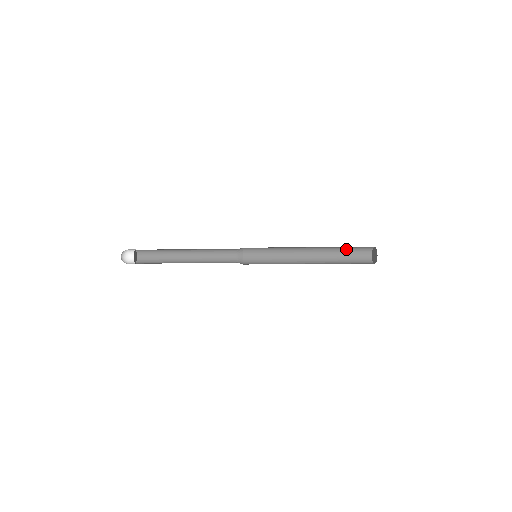
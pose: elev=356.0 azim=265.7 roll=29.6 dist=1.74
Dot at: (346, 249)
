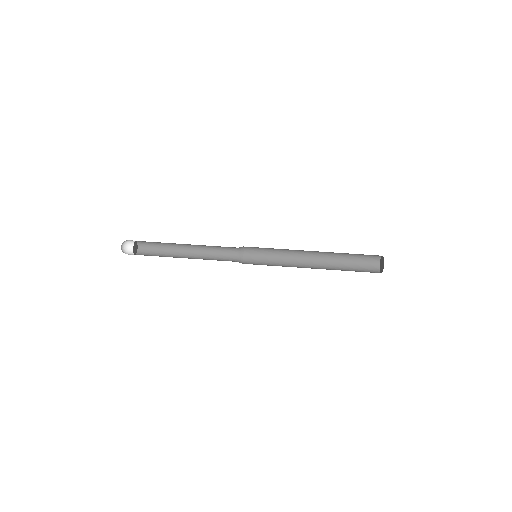
Dot at: occluded
